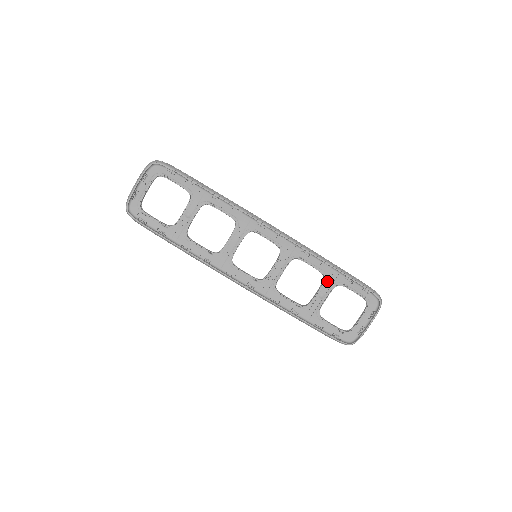
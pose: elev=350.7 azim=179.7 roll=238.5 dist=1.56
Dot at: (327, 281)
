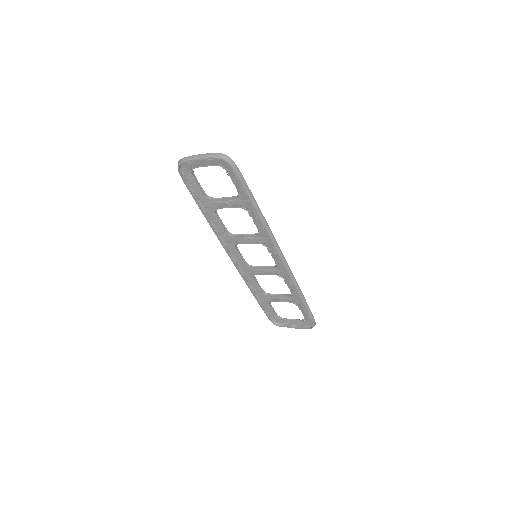
Dot at: (291, 298)
